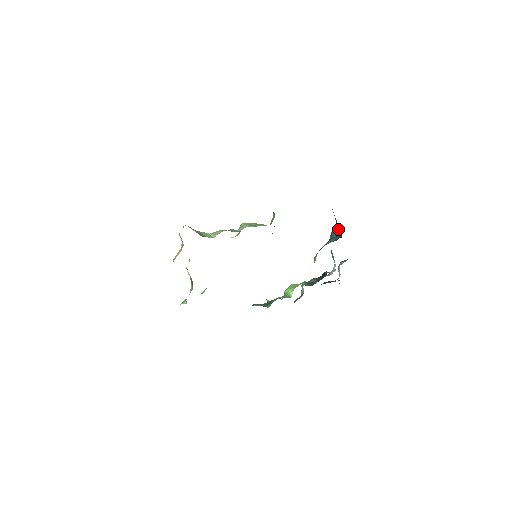
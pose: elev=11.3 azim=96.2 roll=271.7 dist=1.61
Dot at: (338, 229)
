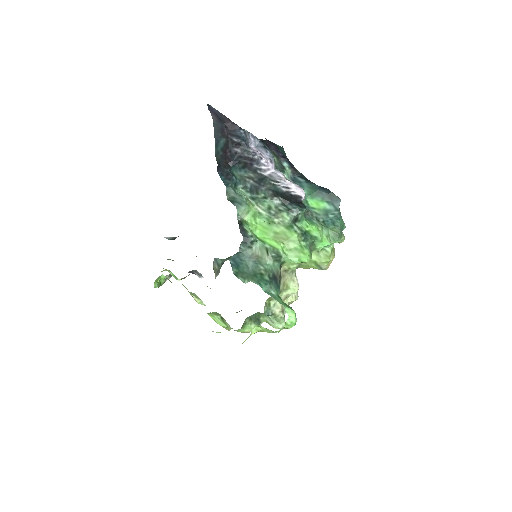
Dot at: occluded
